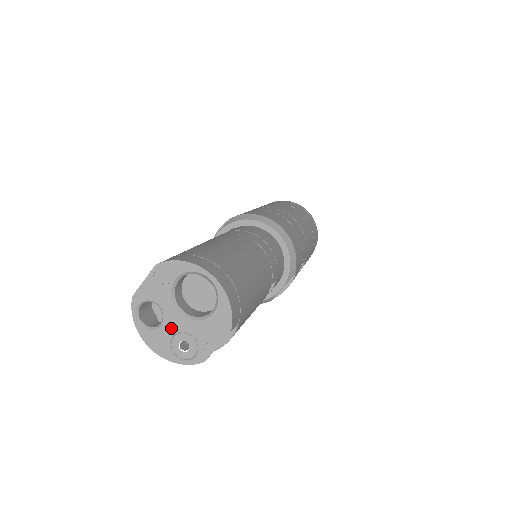
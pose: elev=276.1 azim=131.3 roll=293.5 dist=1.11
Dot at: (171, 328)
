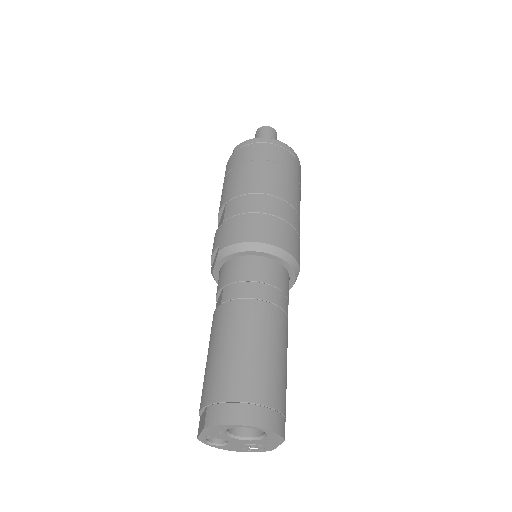
Dot at: (238, 444)
